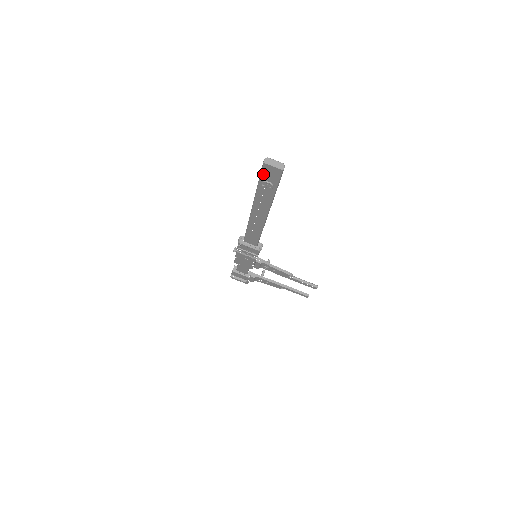
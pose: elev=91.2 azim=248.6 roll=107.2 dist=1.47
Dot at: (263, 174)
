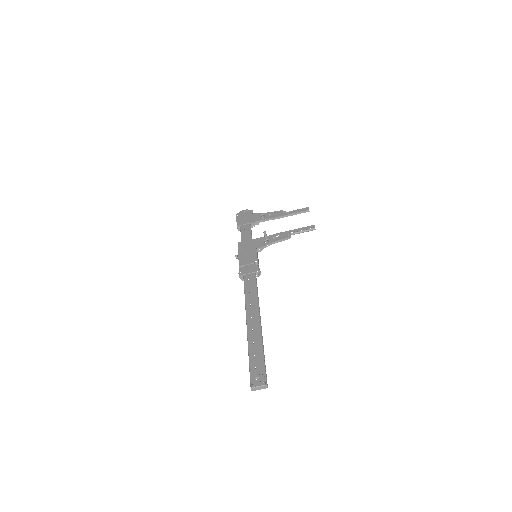
Dot at: occluded
